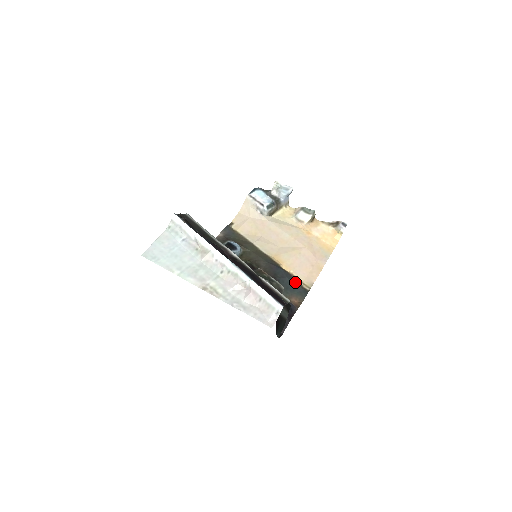
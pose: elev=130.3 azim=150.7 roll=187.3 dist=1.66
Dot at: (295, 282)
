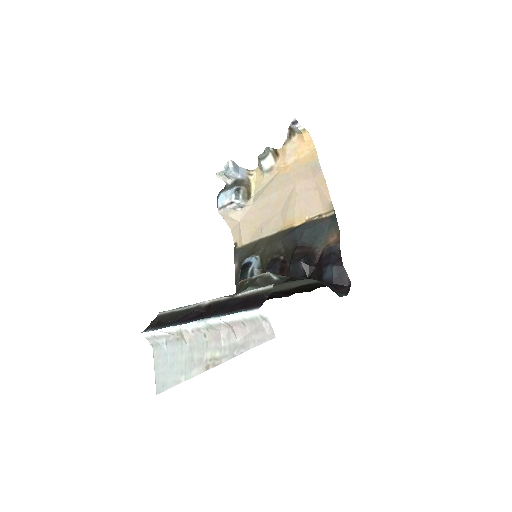
Dot at: (316, 223)
